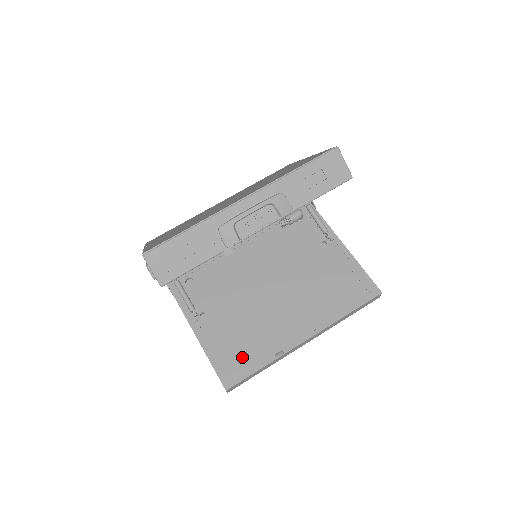
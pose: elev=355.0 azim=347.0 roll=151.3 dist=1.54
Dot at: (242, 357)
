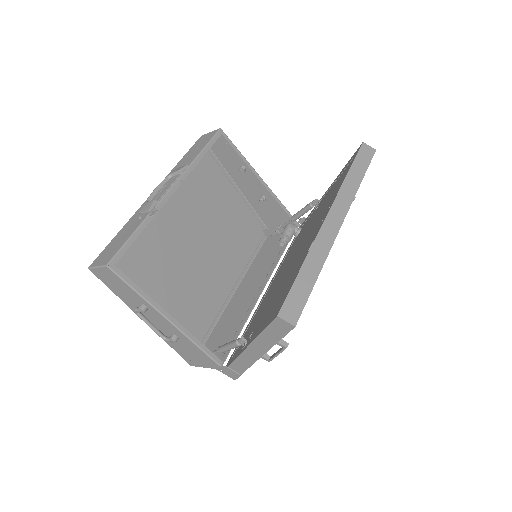
Dot at: (284, 292)
